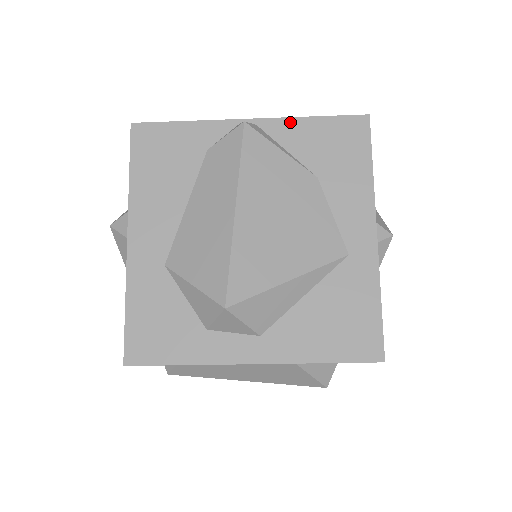
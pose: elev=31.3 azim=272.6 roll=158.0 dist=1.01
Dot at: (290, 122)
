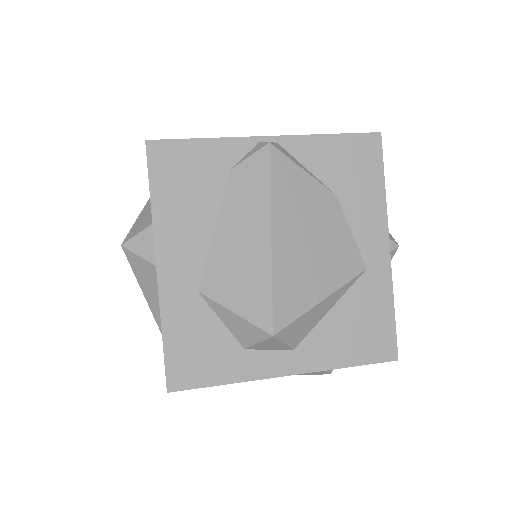
Dot at: (309, 140)
